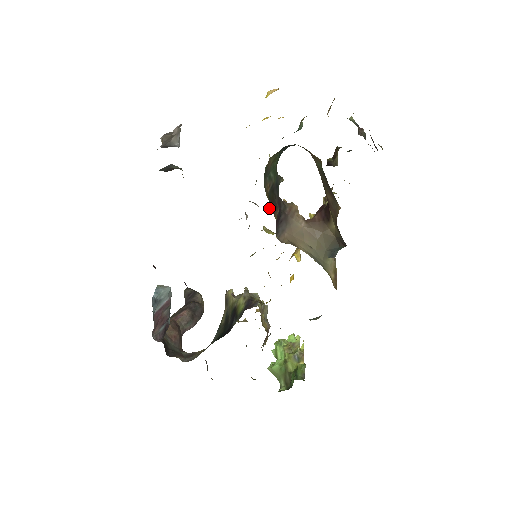
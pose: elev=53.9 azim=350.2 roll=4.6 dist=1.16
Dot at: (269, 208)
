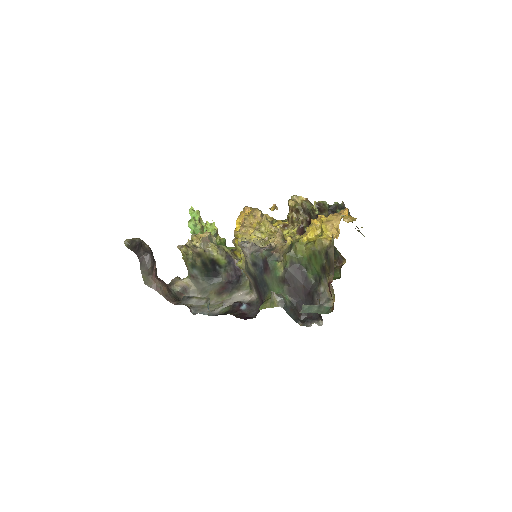
Dot at: occluded
